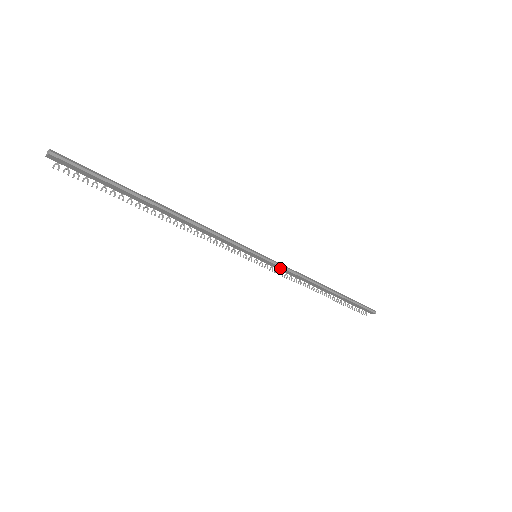
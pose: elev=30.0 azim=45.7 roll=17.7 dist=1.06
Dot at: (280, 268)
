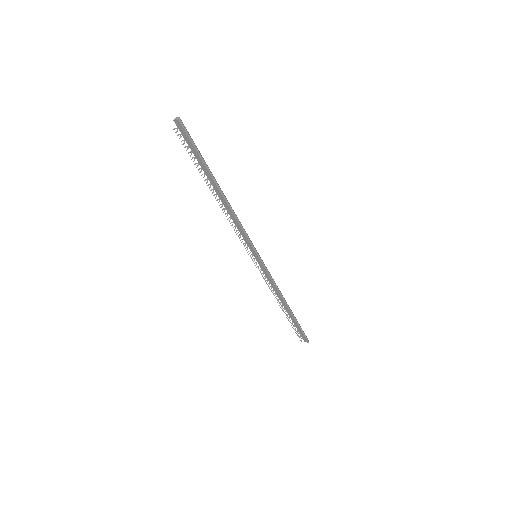
Dot at: (266, 273)
